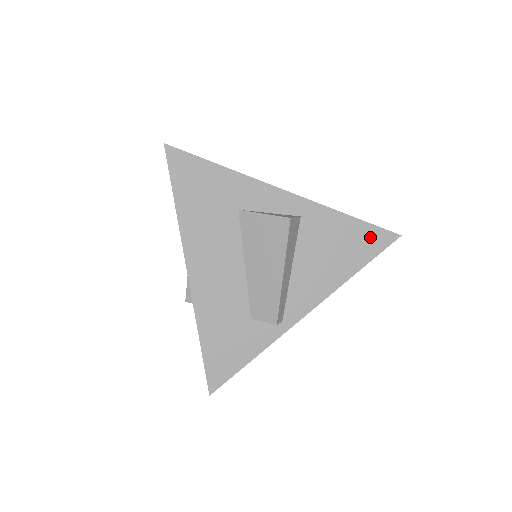
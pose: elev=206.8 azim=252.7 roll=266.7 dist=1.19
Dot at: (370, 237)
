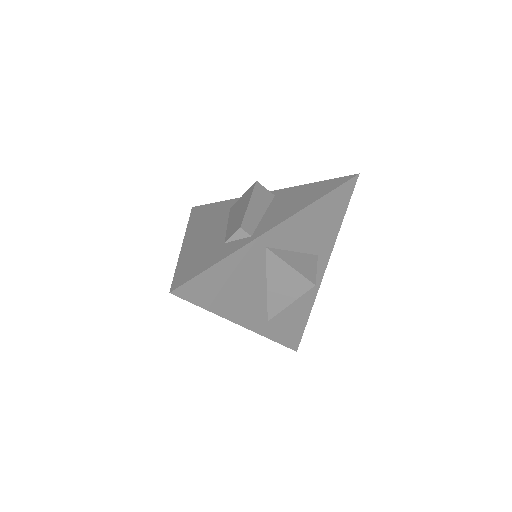
Dot at: (331, 183)
